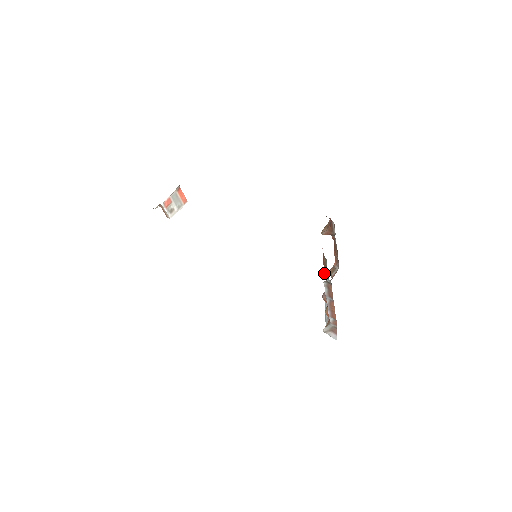
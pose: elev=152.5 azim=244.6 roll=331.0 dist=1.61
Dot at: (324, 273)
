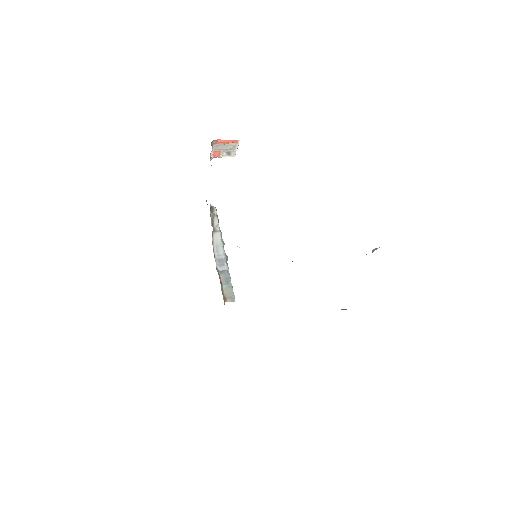
Dot at: occluded
